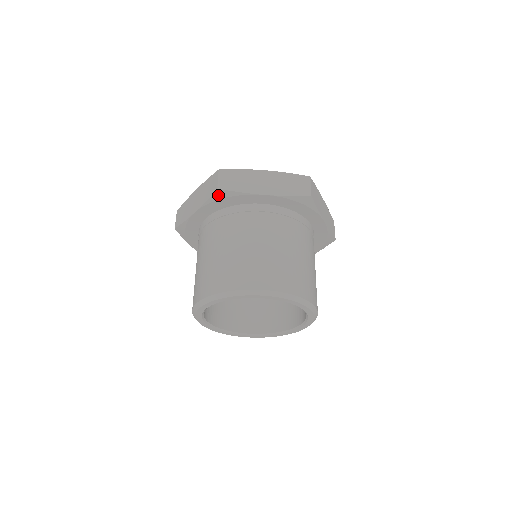
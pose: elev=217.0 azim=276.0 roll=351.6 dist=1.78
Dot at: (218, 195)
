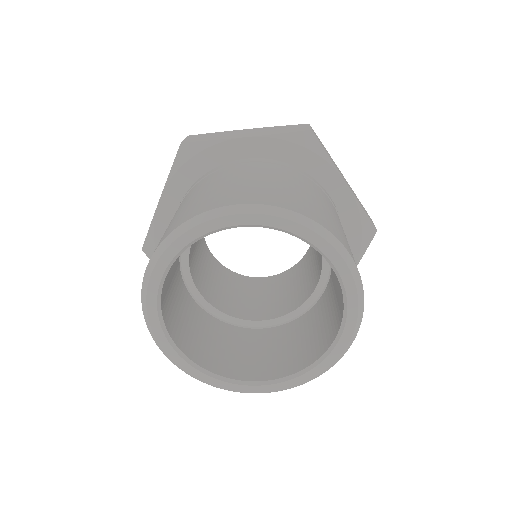
Dot at: (183, 154)
